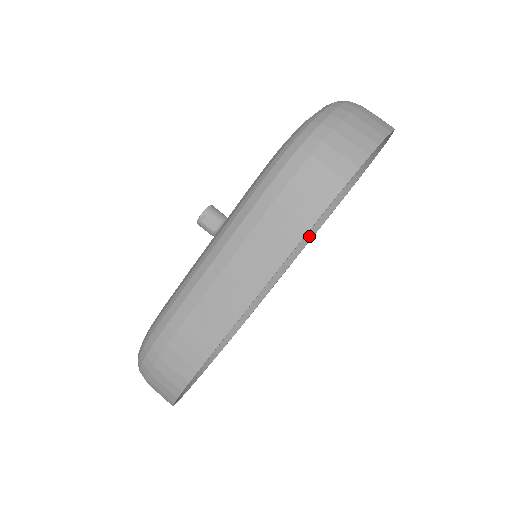
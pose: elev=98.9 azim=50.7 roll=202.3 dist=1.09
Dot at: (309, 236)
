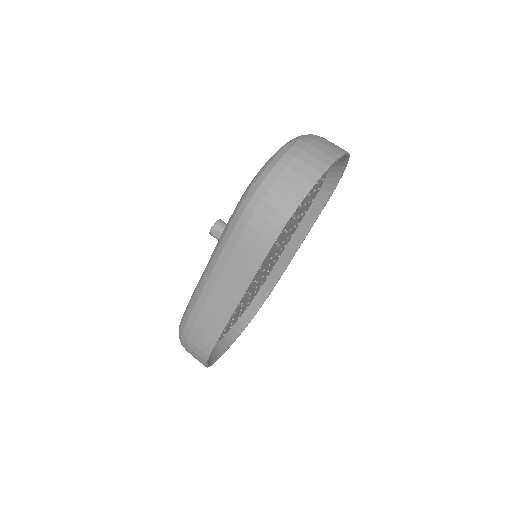
Dot at: (308, 227)
